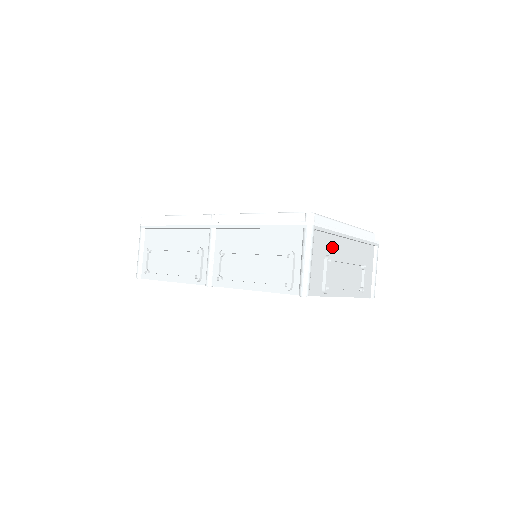
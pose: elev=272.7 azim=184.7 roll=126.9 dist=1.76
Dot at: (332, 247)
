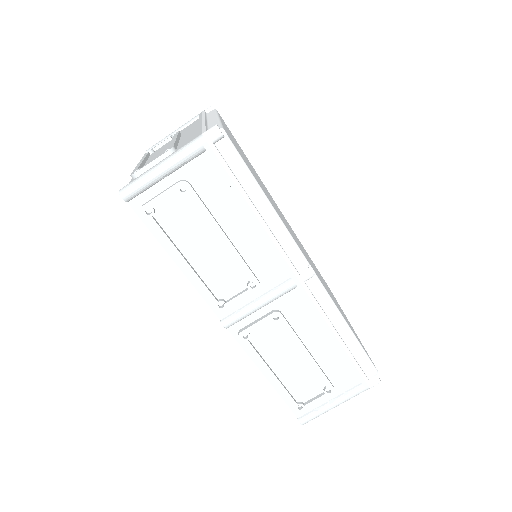
Dot at: occluded
